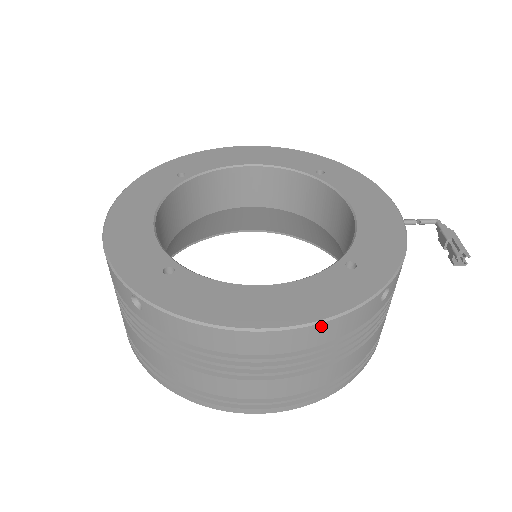
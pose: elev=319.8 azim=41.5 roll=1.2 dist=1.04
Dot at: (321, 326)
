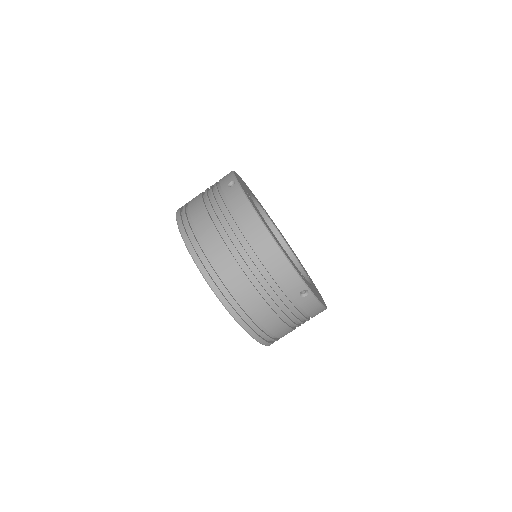
Dot at: occluded
